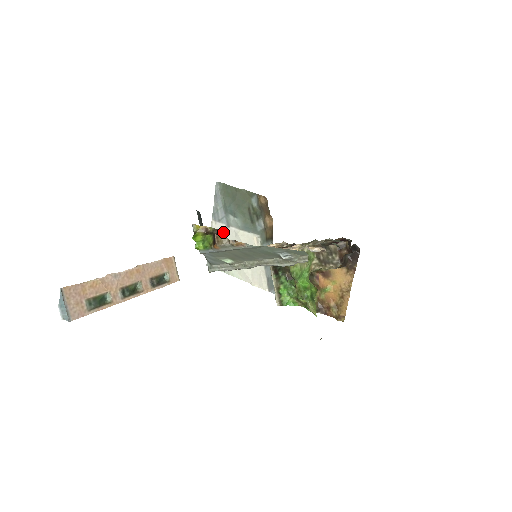
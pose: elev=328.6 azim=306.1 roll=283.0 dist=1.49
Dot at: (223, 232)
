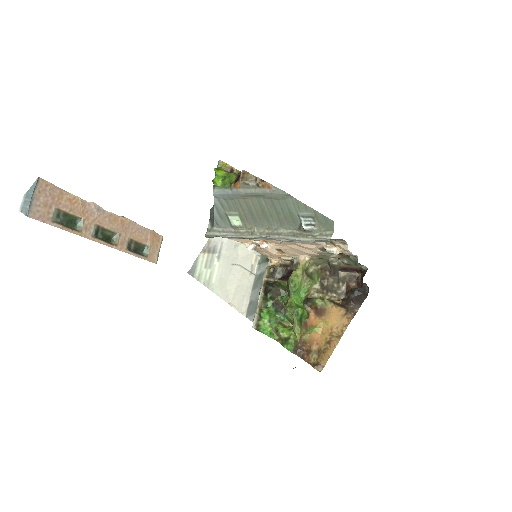
Dot at: (222, 242)
